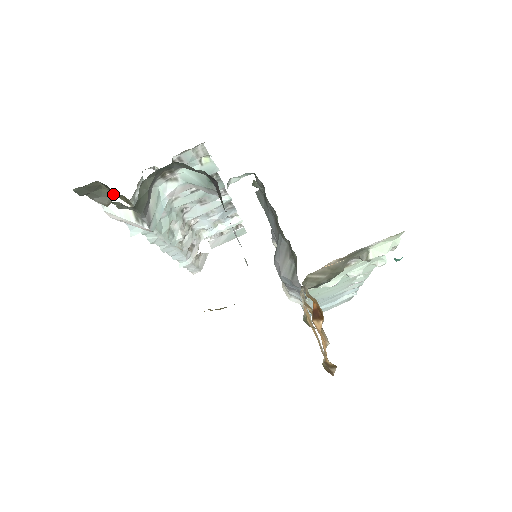
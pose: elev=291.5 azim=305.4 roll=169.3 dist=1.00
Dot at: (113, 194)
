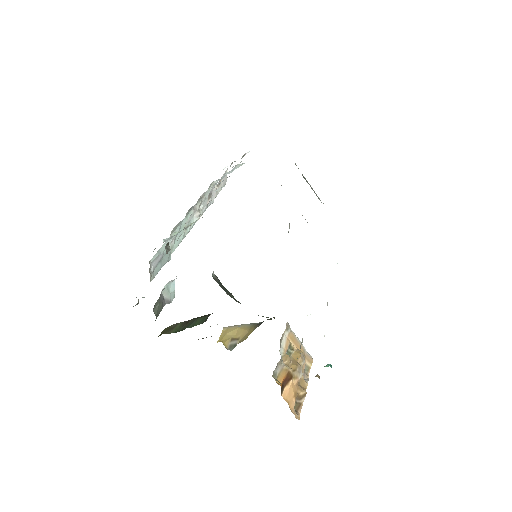
Dot at: occluded
